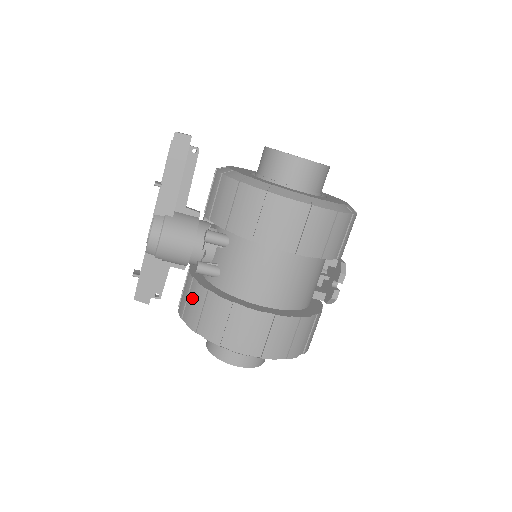
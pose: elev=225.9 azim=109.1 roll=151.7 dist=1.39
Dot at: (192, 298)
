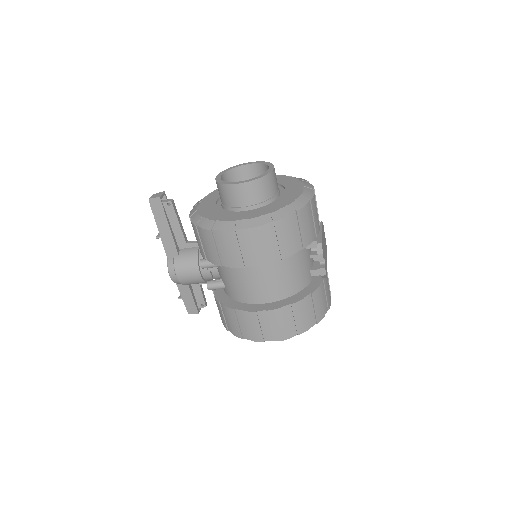
Dot at: occluded
